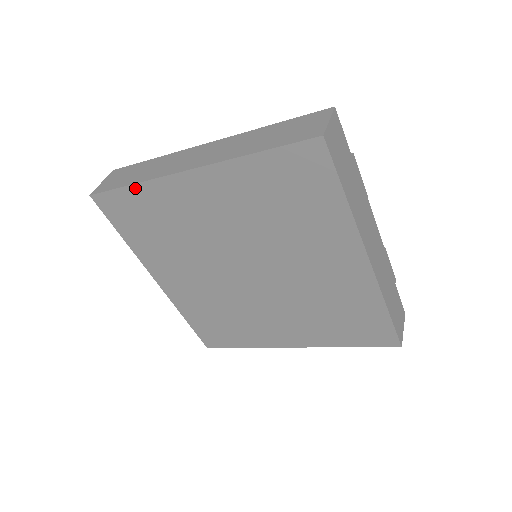
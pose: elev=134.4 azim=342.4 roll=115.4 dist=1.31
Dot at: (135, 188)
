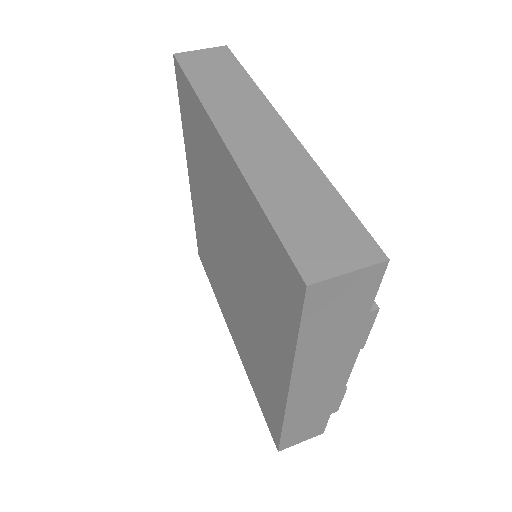
Dot at: (194, 95)
